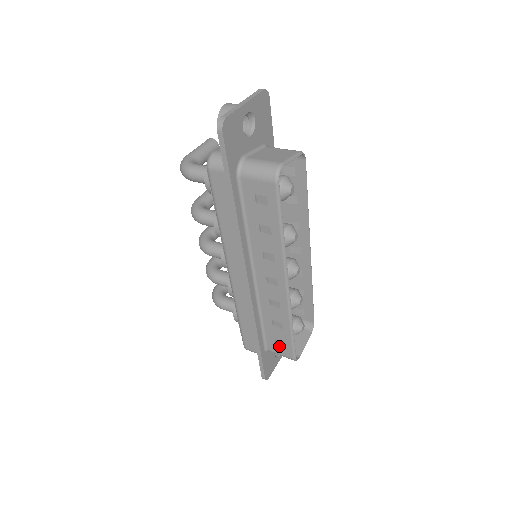
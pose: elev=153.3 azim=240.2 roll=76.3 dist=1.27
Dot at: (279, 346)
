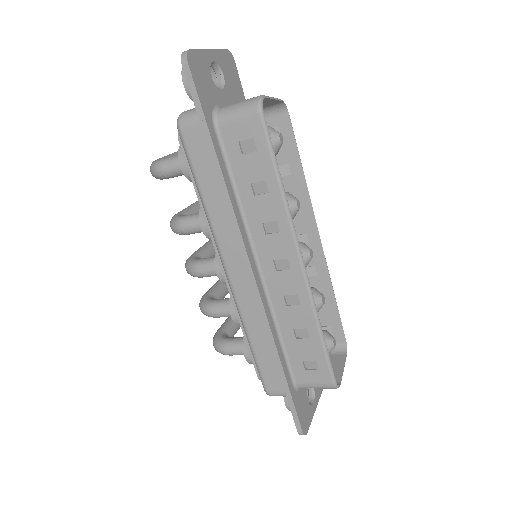
Dot at: (310, 370)
